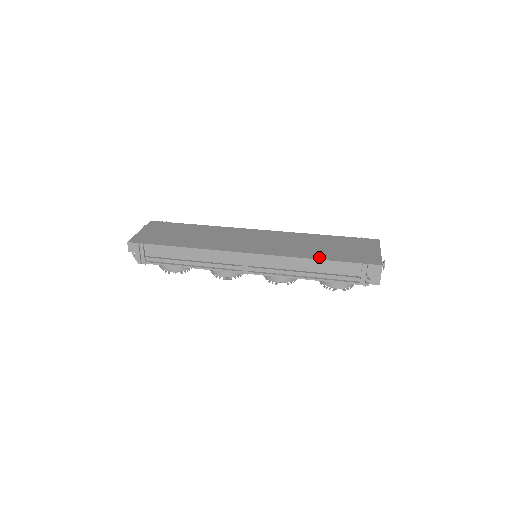
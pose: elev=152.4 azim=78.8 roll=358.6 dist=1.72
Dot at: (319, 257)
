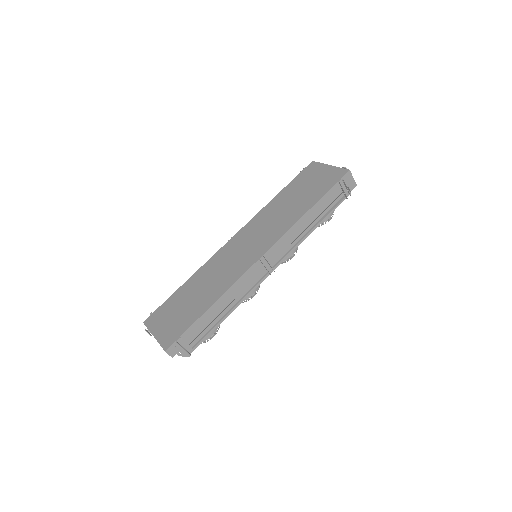
Dot at: (308, 207)
